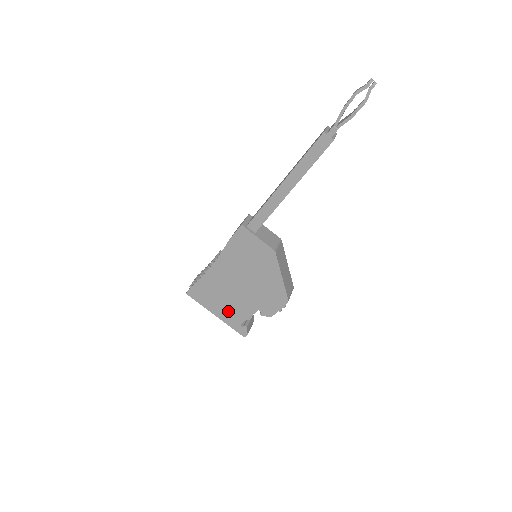
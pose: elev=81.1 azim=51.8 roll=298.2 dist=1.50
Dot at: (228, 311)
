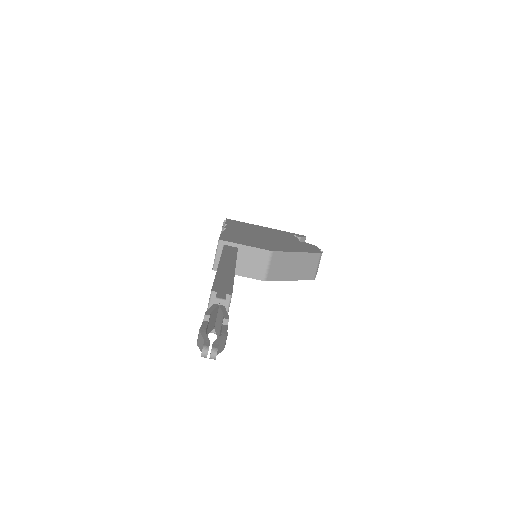
Dot at: occluded
